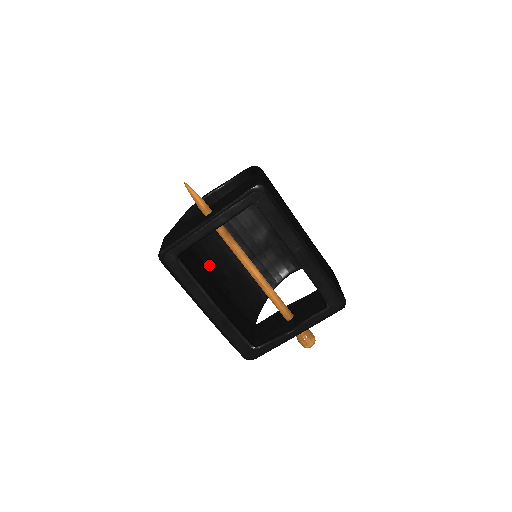
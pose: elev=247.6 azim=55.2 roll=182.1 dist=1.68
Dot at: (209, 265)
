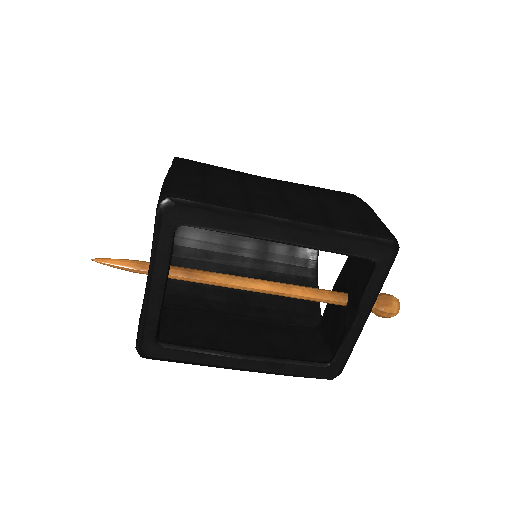
Dot at: (219, 299)
